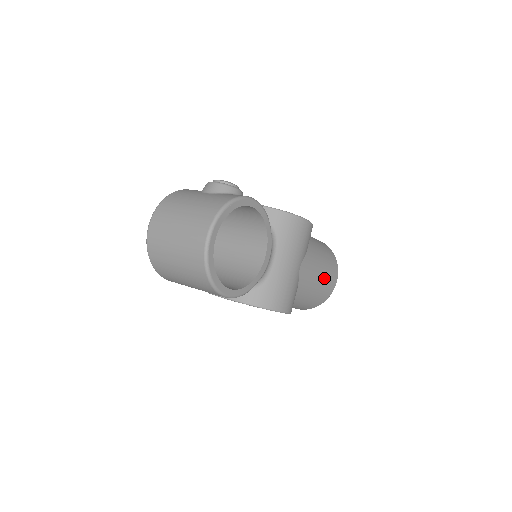
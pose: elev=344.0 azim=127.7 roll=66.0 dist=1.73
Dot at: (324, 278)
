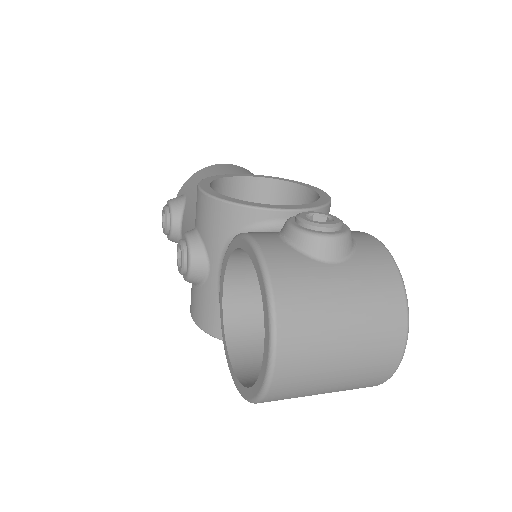
Dot at: occluded
